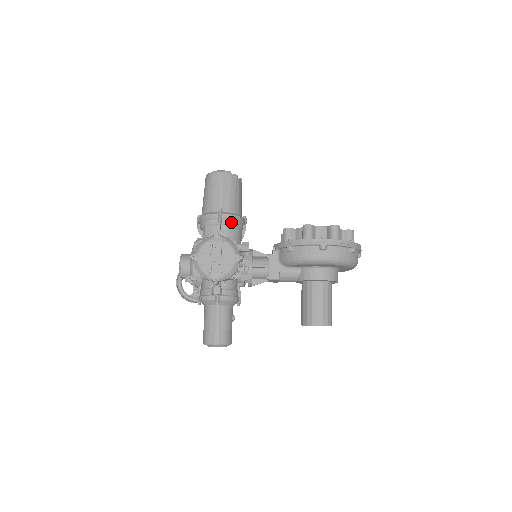
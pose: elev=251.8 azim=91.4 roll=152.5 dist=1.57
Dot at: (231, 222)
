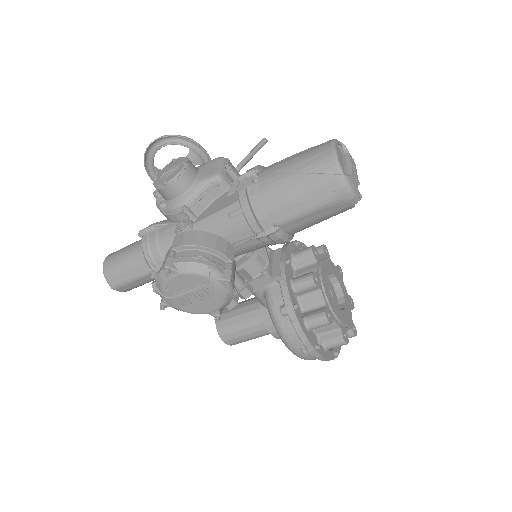
Dot at: (272, 242)
